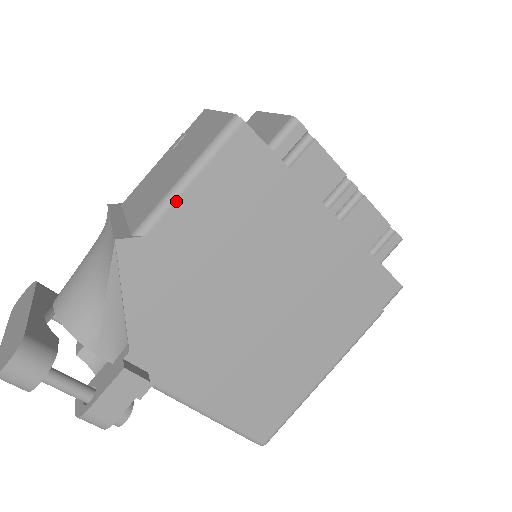
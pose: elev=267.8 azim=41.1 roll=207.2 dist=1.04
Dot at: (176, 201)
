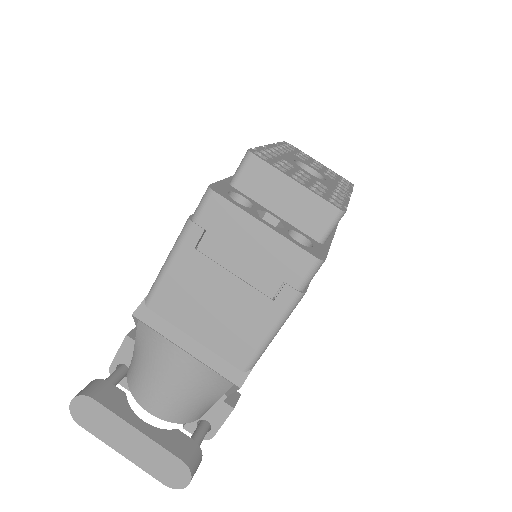
Dot at: occluded
